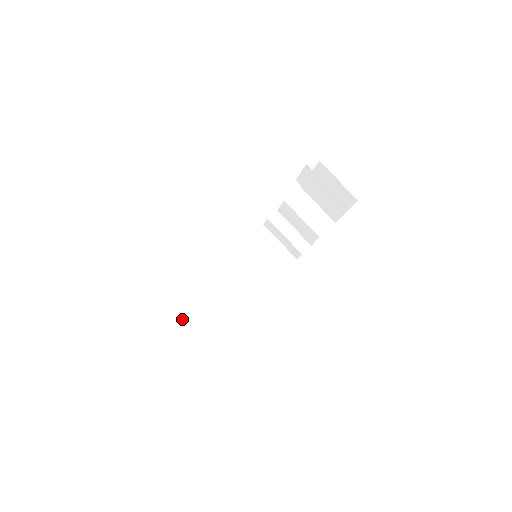
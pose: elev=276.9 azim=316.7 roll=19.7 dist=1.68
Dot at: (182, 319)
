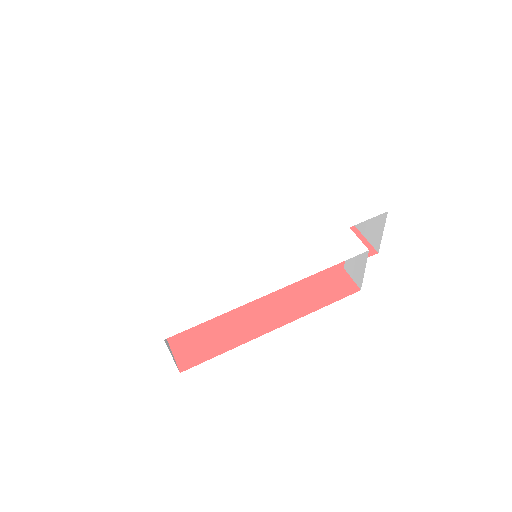
Dot at: occluded
